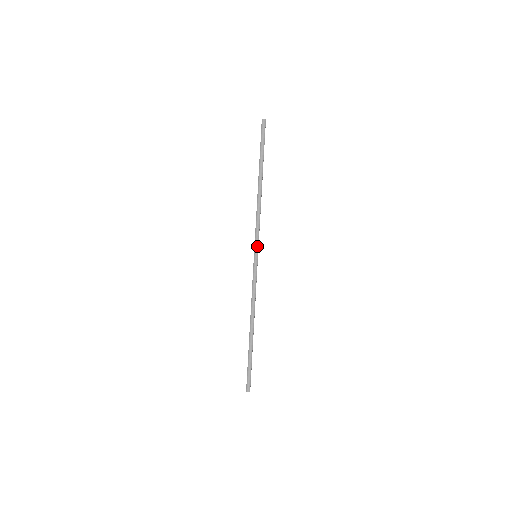
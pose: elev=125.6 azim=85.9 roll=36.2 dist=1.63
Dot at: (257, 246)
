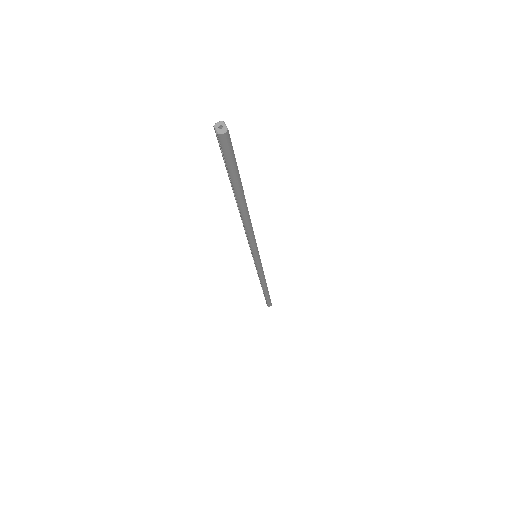
Dot at: (257, 254)
